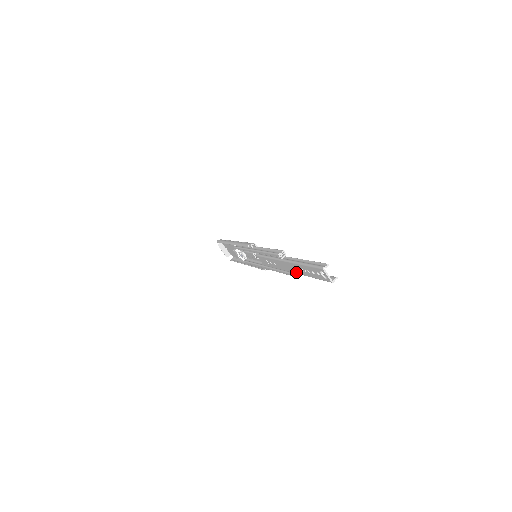
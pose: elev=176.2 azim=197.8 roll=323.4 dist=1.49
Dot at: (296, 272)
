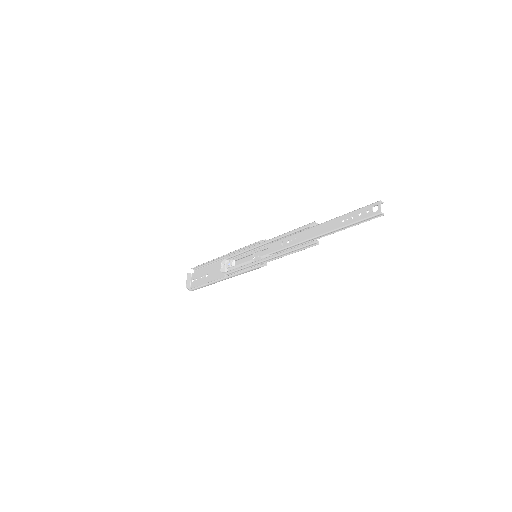
Dot at: (328, 230)
